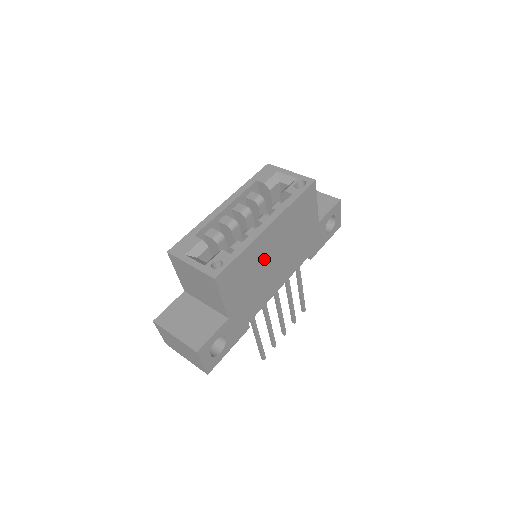
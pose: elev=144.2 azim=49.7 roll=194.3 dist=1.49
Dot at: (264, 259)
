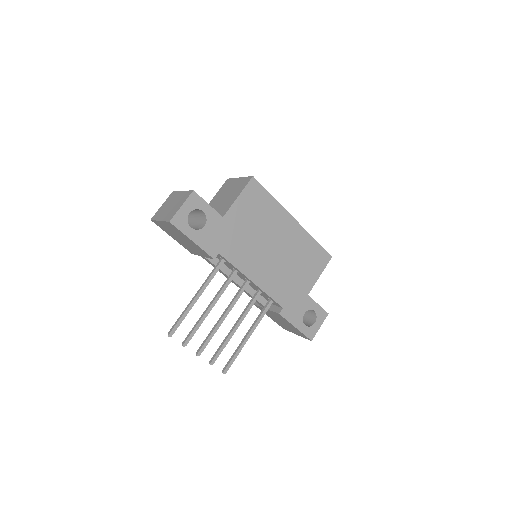
Dot at: (272, 233)
